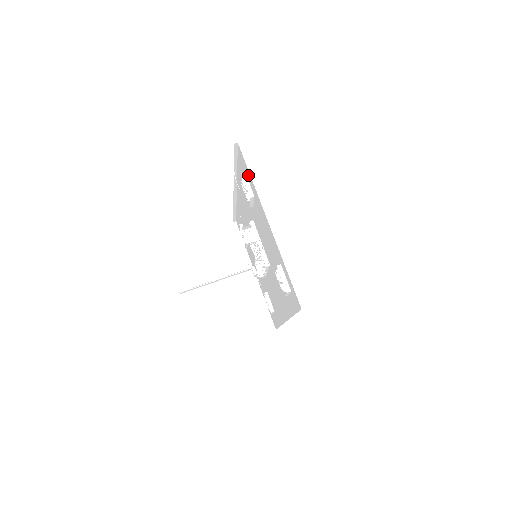
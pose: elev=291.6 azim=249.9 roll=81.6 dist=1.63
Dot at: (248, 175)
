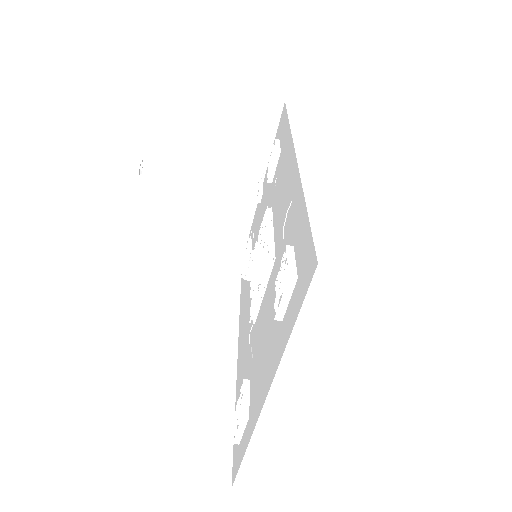
Dot at: (294, 306)
